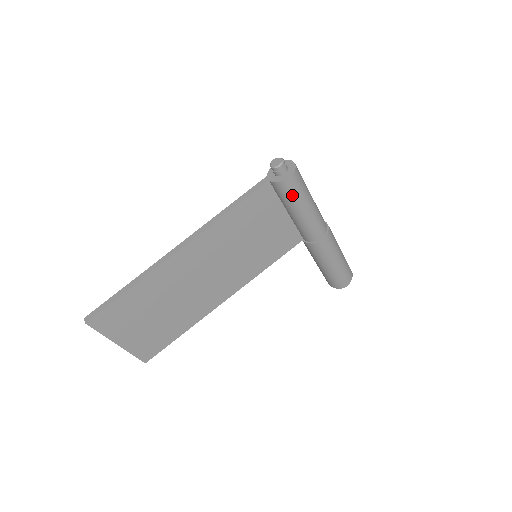
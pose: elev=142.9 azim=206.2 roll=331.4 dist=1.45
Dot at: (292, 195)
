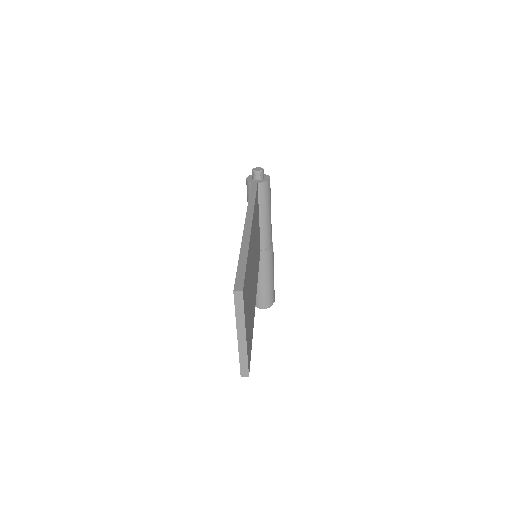
Dot at: (269, 195)
